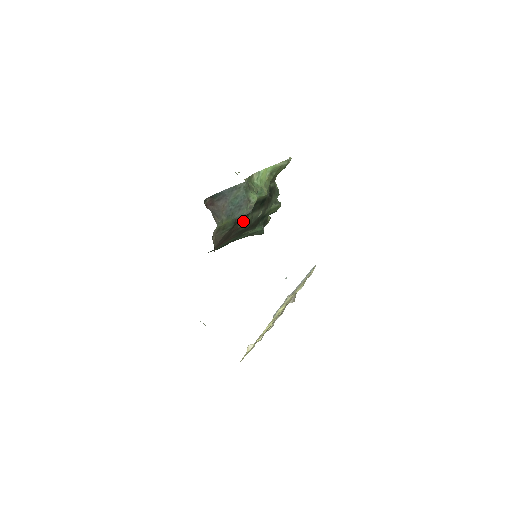
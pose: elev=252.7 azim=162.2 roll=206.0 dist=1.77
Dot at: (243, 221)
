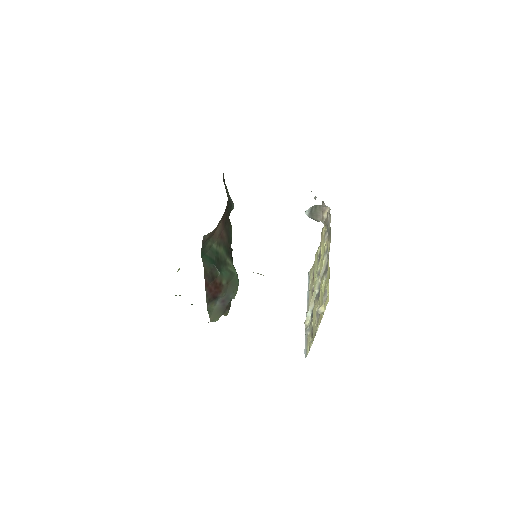
Dot at: (229, 220)
